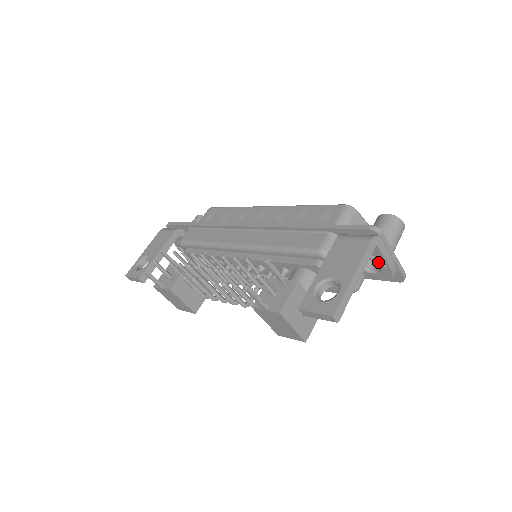
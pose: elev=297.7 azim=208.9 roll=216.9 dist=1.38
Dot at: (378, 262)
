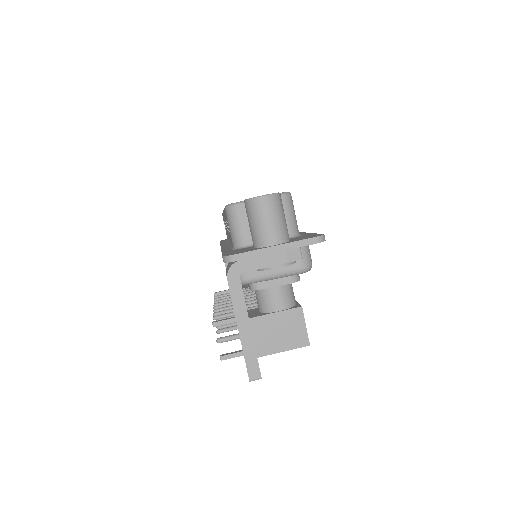
Dot at: occluded
